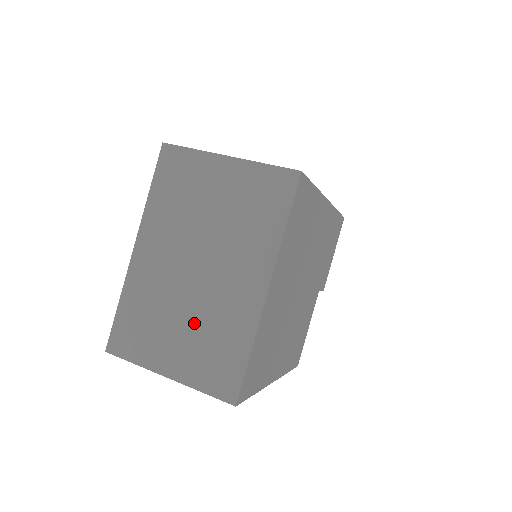
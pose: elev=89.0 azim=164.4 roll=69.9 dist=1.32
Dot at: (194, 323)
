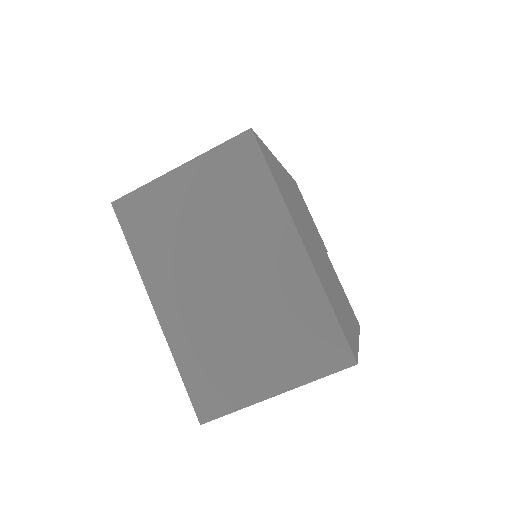
Dot at: (262, 327)
